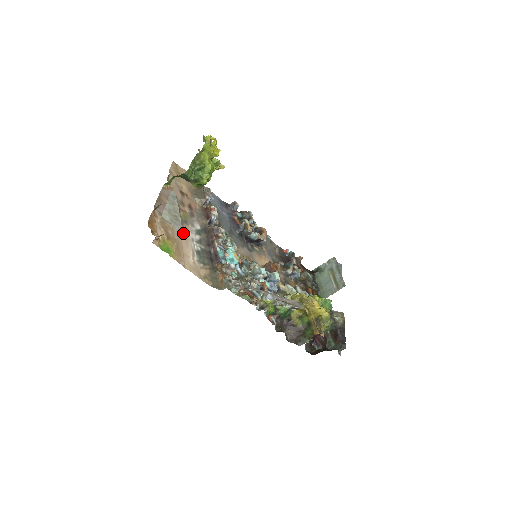
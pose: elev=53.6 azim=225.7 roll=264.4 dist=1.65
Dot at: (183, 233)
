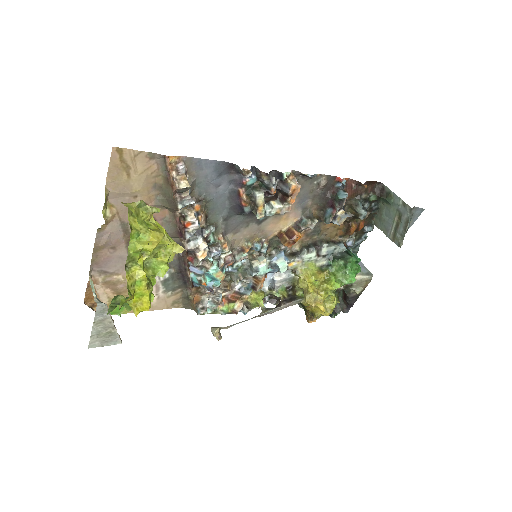
Dot at: occluded
